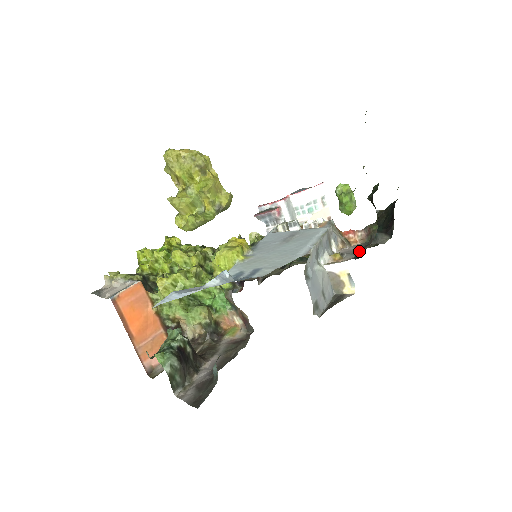
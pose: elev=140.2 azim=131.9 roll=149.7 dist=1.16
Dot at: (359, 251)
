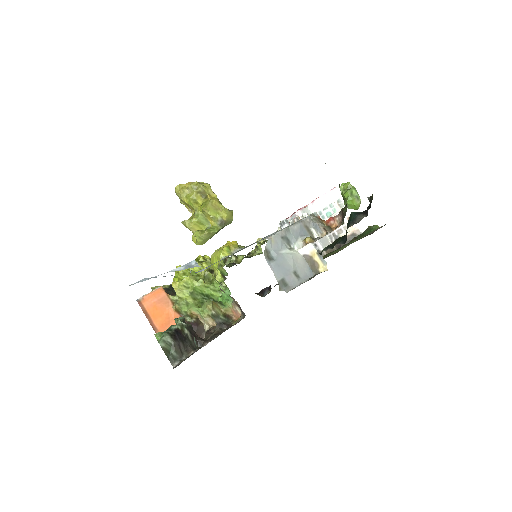
Dot at: occluded
